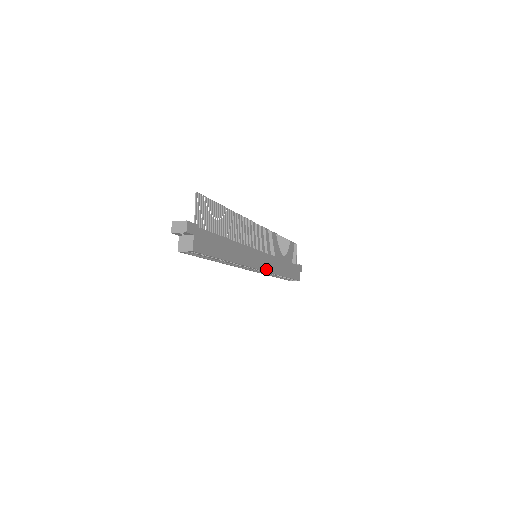
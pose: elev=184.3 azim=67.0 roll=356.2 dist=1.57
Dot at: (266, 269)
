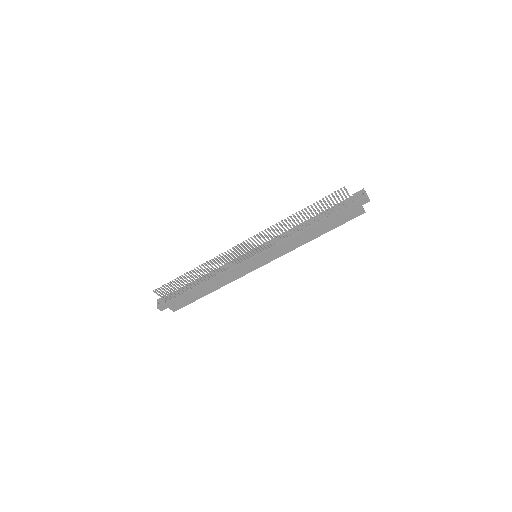
Dot at: (273, 258)
